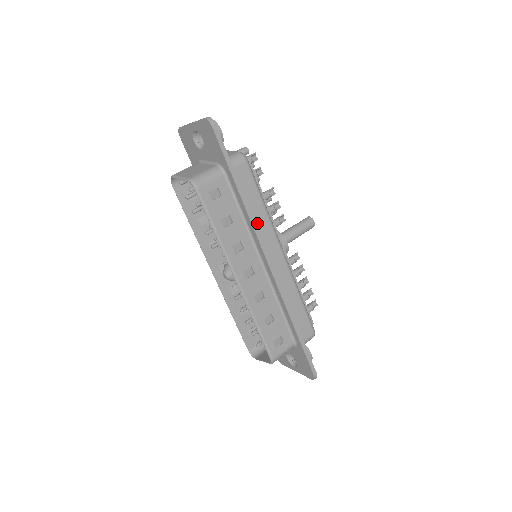
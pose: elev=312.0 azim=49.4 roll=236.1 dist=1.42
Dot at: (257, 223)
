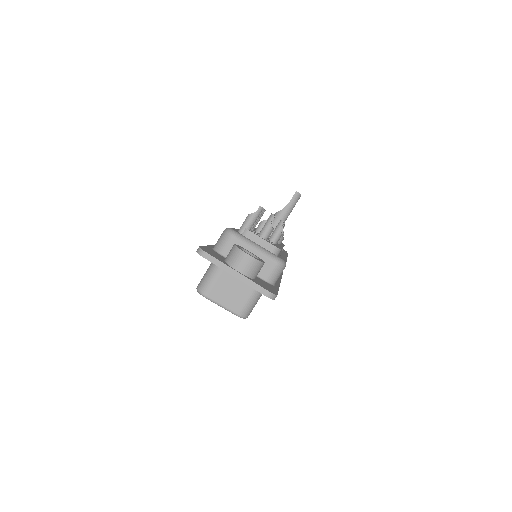
Dot at: occluded
